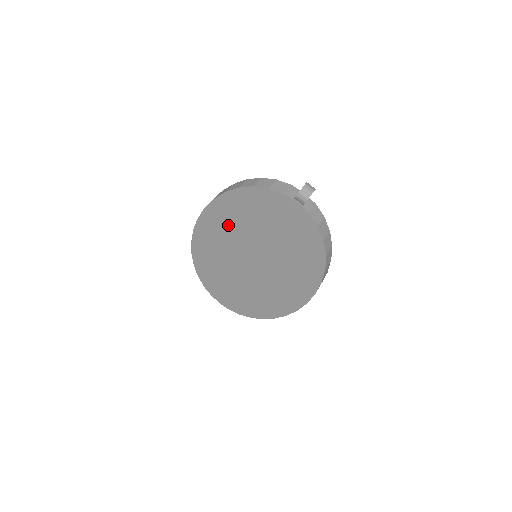
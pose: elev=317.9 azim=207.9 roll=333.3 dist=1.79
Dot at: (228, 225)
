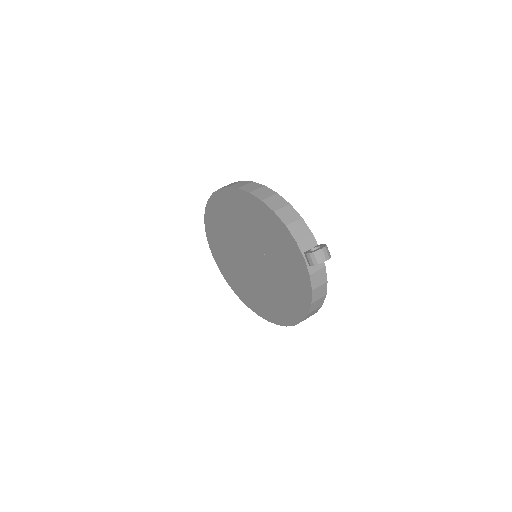
Dot at: (241, 217)
